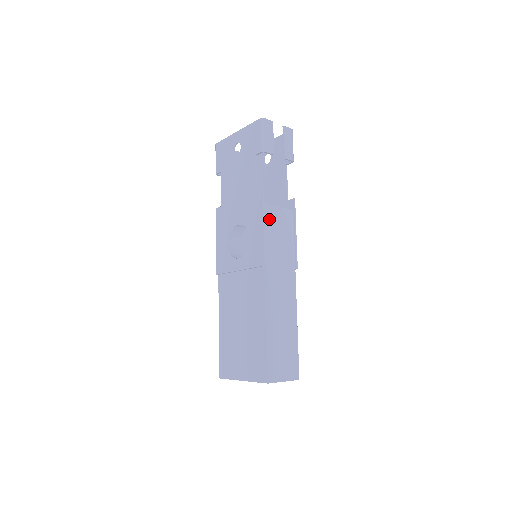
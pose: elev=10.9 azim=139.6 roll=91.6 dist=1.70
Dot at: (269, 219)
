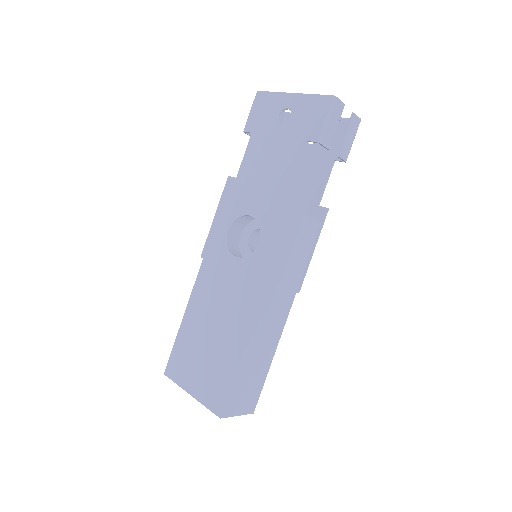
Dot at: (292, 230)
